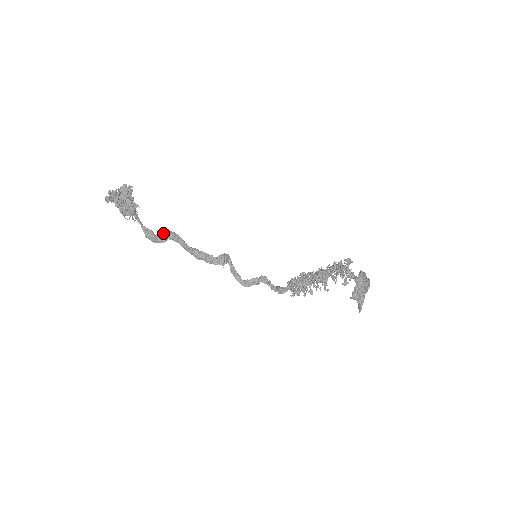
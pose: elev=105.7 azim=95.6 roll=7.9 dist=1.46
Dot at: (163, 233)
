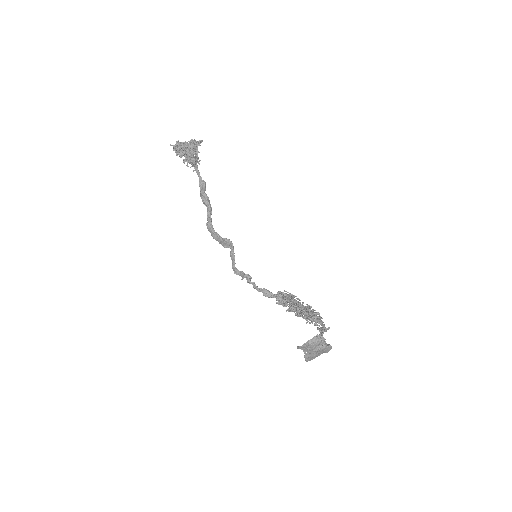
Dot at: (202, 194)
